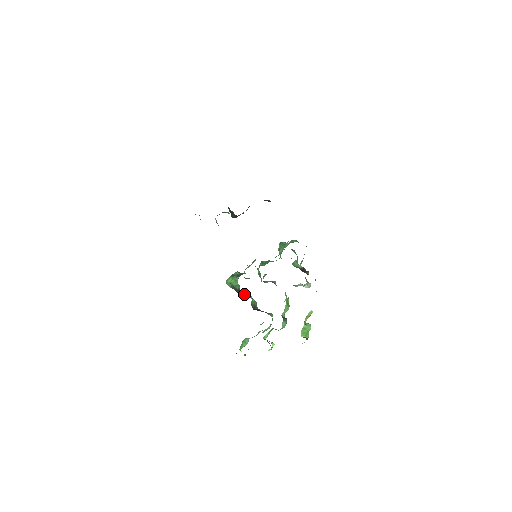
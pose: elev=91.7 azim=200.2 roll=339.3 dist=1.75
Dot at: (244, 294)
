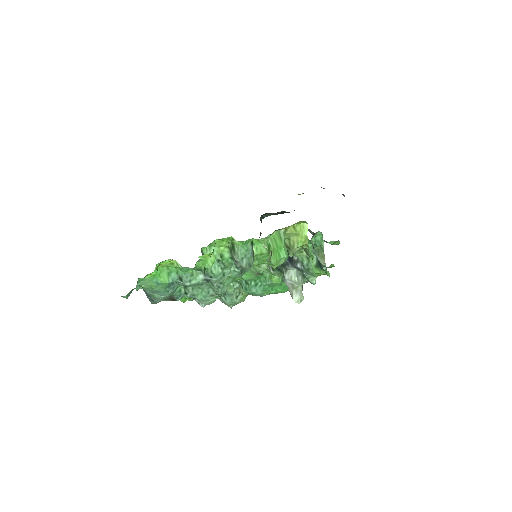
Dot at: occluded
